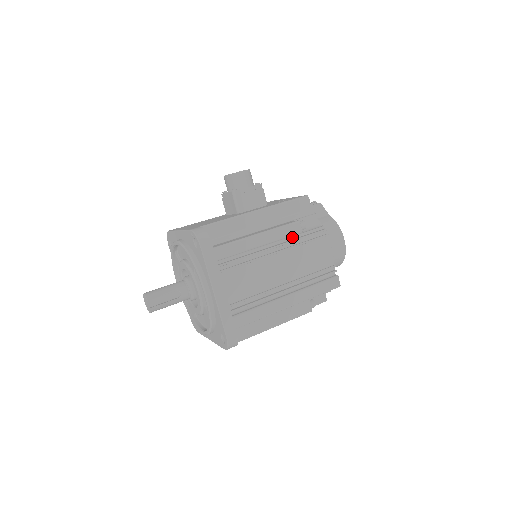
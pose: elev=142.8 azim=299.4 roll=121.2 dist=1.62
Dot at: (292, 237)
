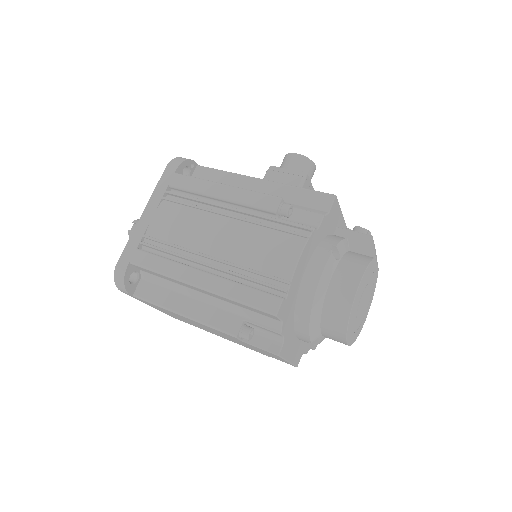
Dot at: (264, 215)
